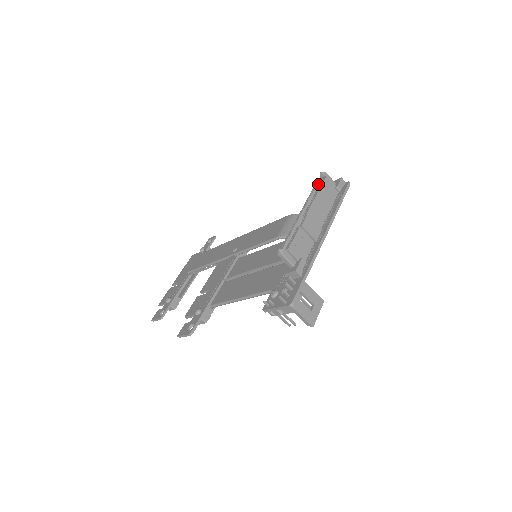
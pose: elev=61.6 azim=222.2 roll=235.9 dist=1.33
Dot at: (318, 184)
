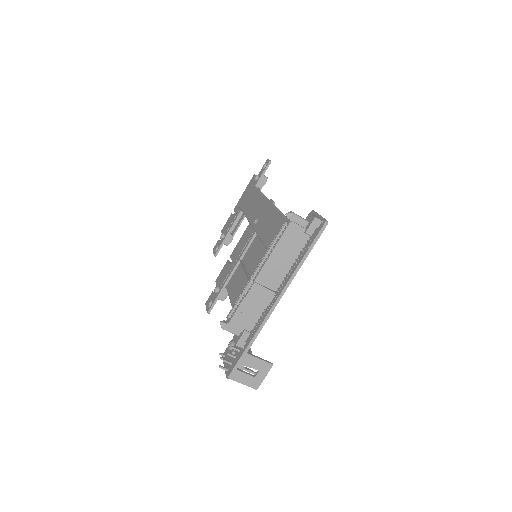
Dot at: (284, 227)
